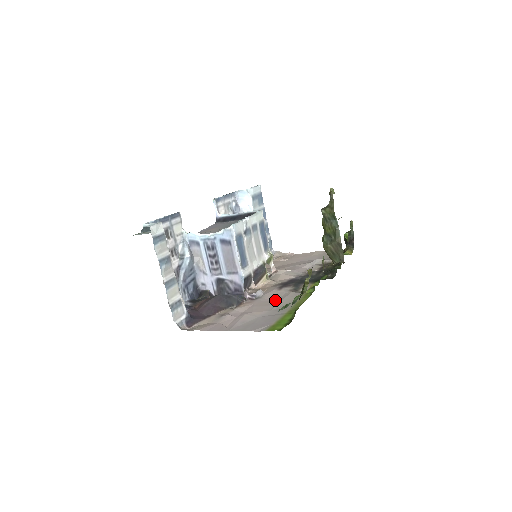
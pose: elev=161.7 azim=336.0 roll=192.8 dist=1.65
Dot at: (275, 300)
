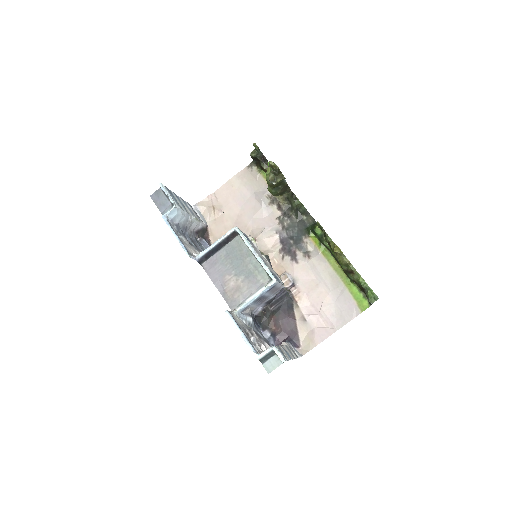
Dot at: (314, 277)
